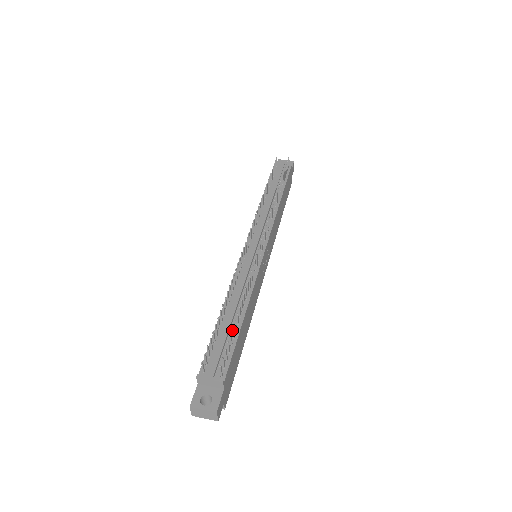
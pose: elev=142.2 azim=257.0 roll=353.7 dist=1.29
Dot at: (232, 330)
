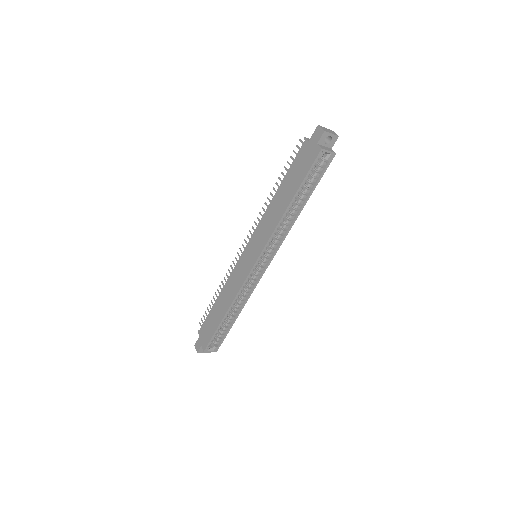
Dot at: occluded
